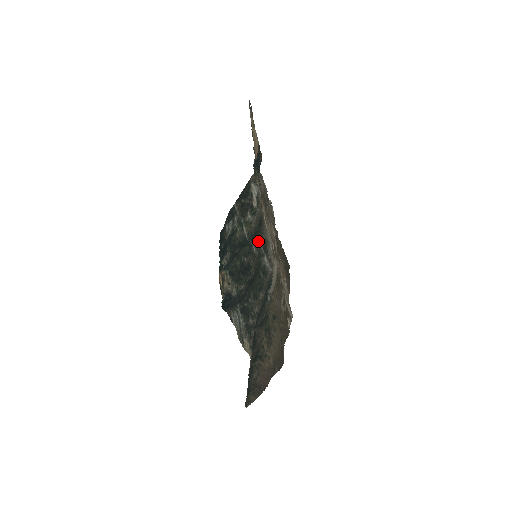
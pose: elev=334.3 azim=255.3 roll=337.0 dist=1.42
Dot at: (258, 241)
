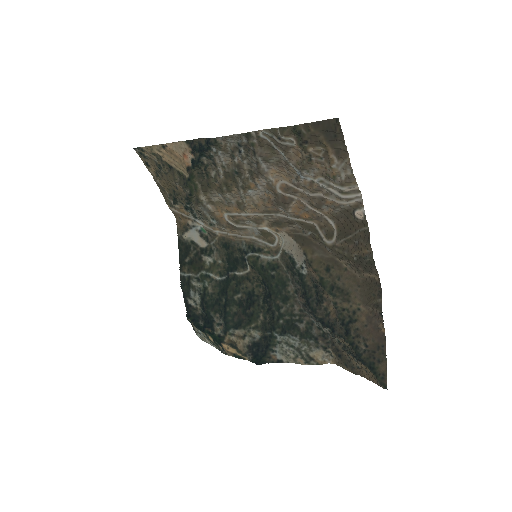
Dot at: (239, 260)
